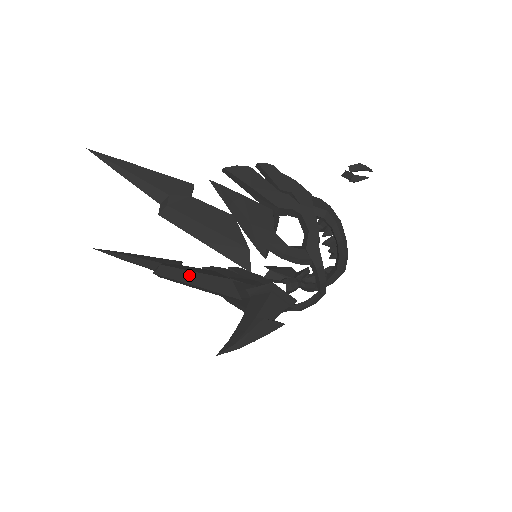
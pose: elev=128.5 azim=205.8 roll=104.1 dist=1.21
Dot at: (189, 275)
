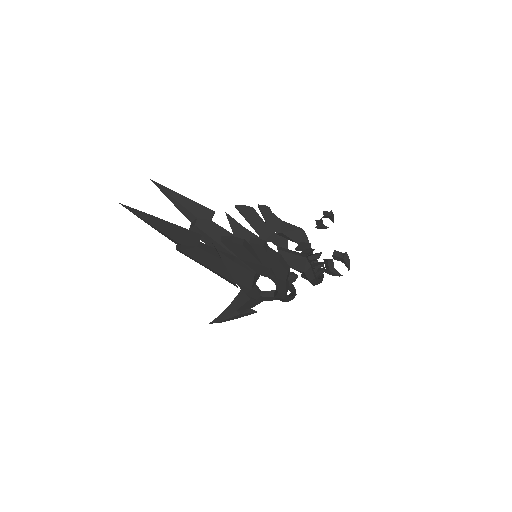
Dot at: occluded
